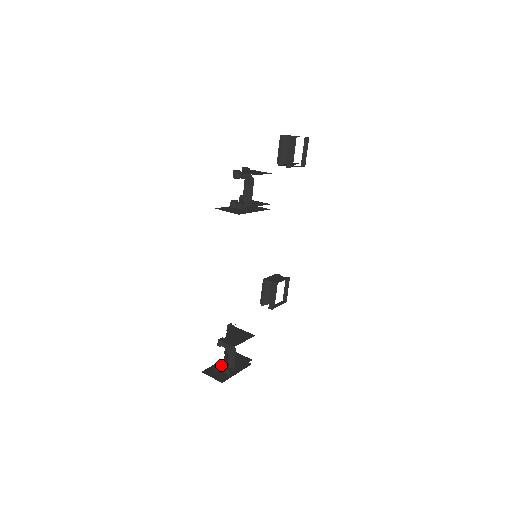
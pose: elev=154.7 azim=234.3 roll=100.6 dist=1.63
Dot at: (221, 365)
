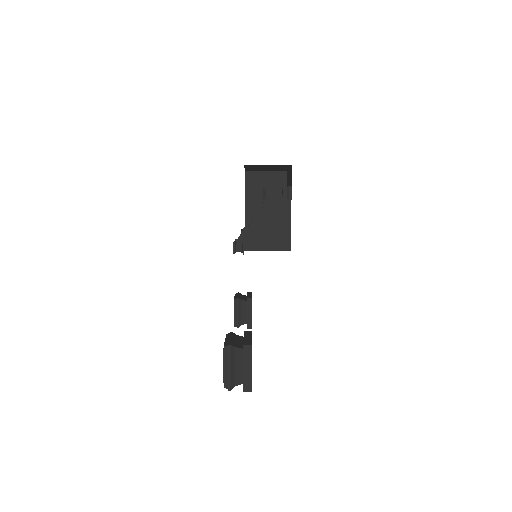
Dot at: (266, 192)
